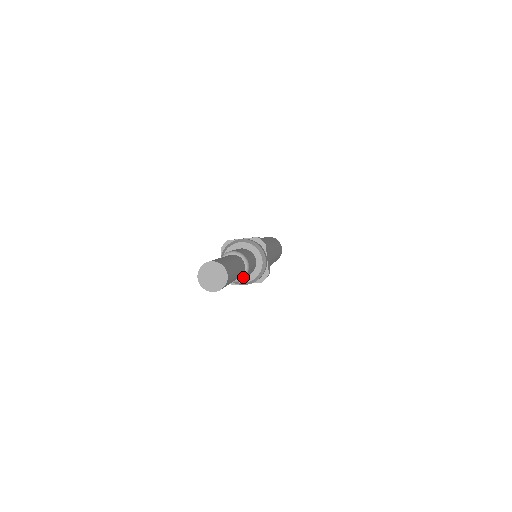
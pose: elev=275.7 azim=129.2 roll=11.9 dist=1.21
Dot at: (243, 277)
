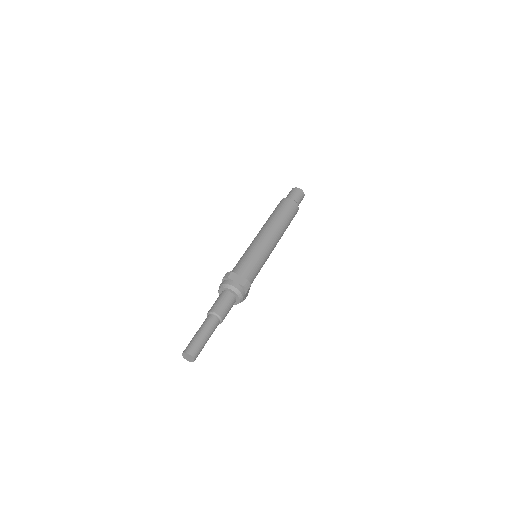
Dot at: occluded
